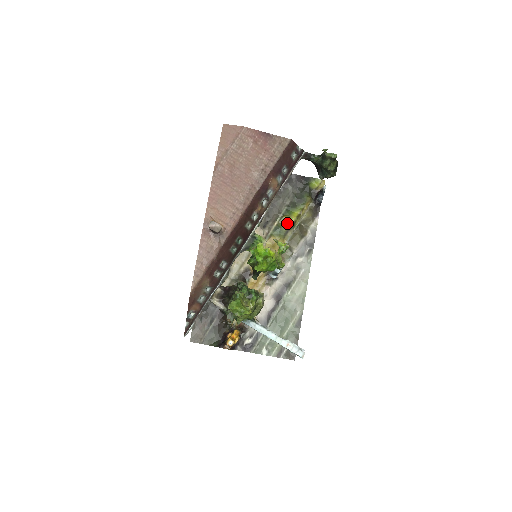
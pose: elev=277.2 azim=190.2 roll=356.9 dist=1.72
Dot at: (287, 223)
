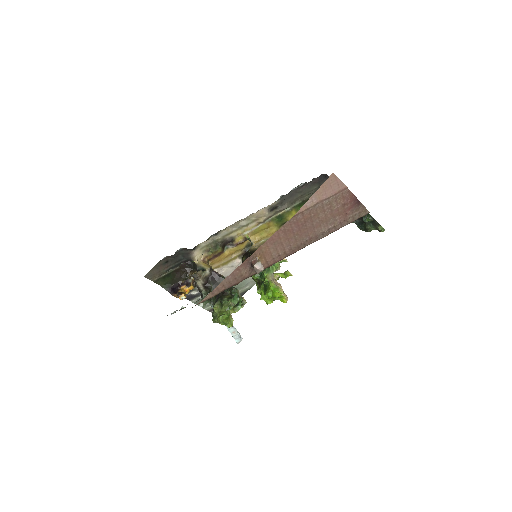
Dot at: occluded
